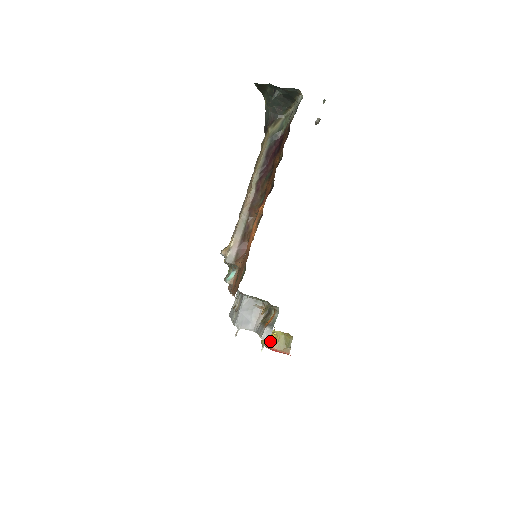
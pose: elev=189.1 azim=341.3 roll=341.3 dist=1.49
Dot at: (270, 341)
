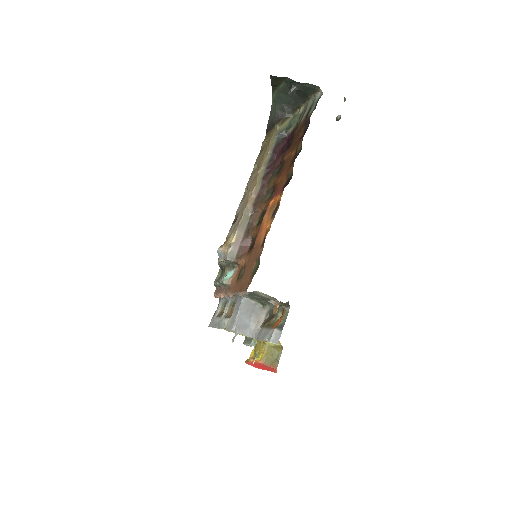
Dot at: (253, 355)
